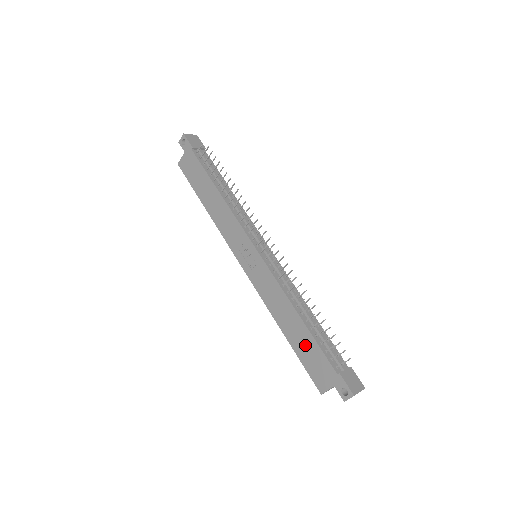
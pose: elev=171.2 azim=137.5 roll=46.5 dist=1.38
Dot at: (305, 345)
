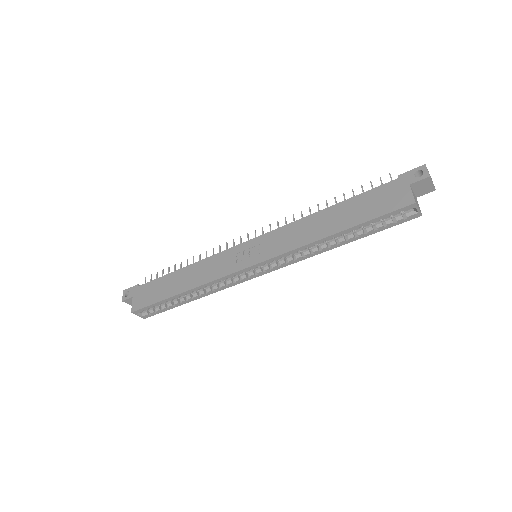
Dot at: (357, 209)
